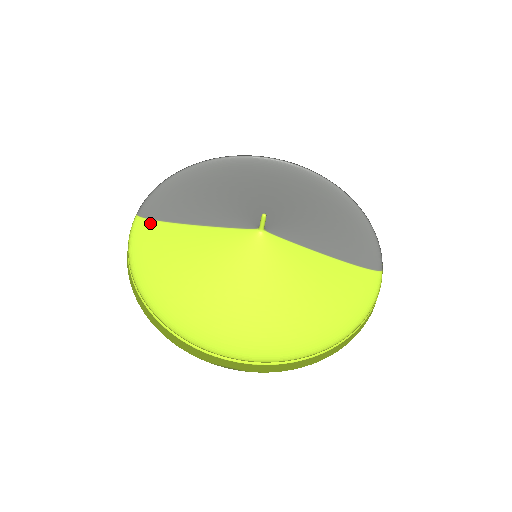
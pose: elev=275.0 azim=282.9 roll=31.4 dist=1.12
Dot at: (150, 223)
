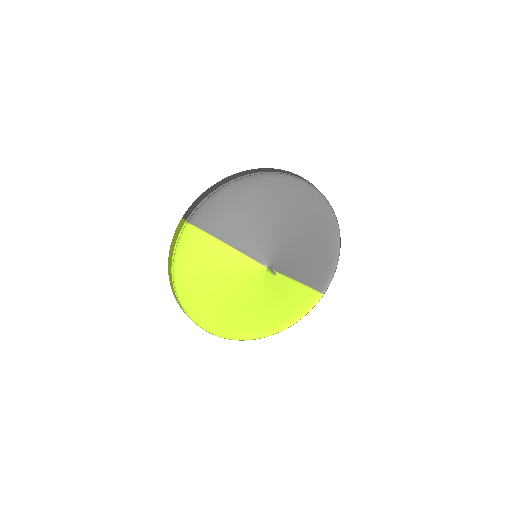
Dot at: (195, 230)
